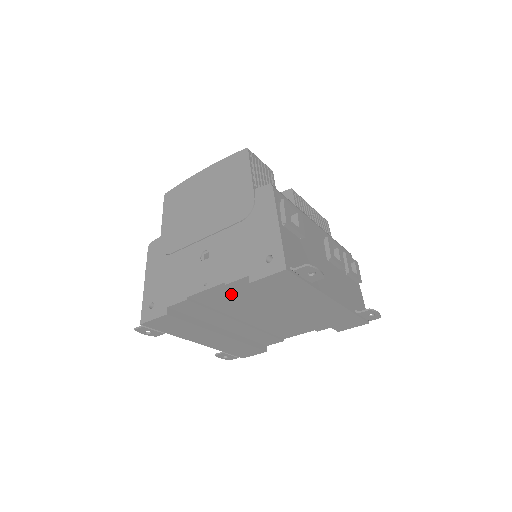
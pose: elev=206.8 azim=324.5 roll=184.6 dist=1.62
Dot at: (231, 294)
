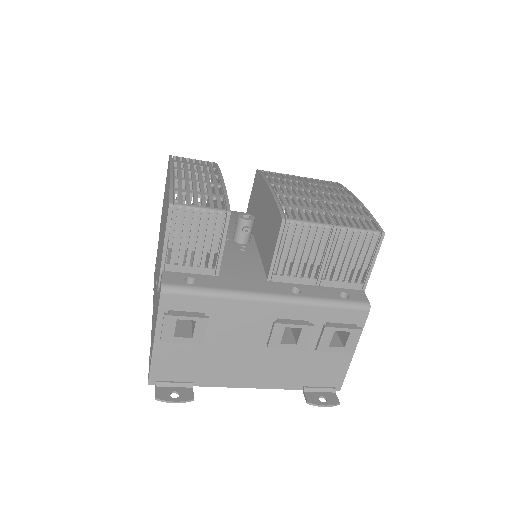
Dot at: occluded
